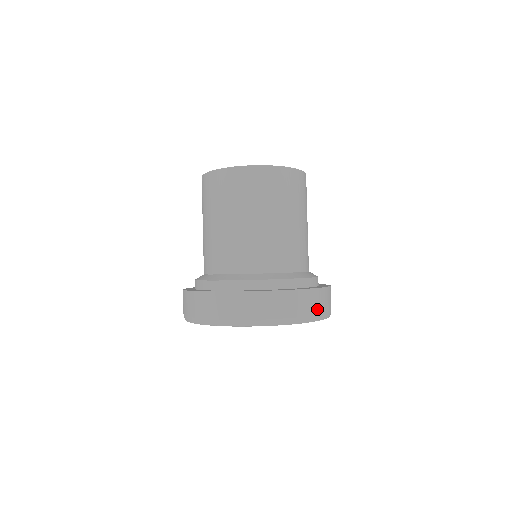
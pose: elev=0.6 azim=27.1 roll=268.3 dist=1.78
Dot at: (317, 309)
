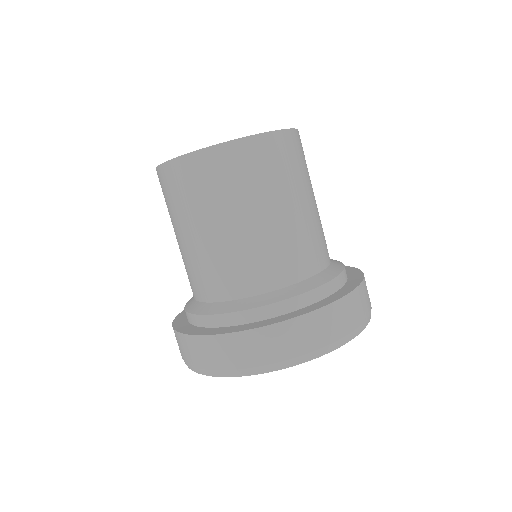
Dot at: (369, 300)
